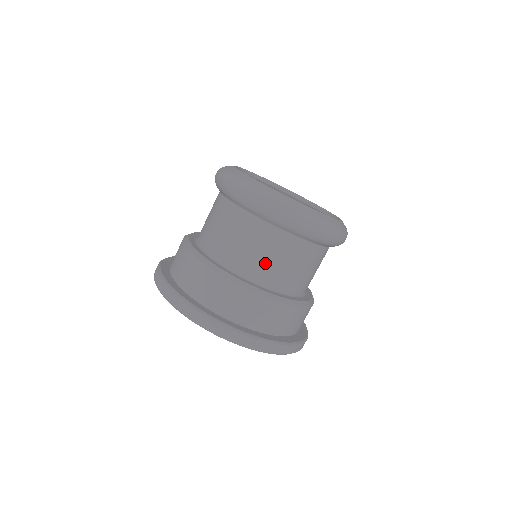
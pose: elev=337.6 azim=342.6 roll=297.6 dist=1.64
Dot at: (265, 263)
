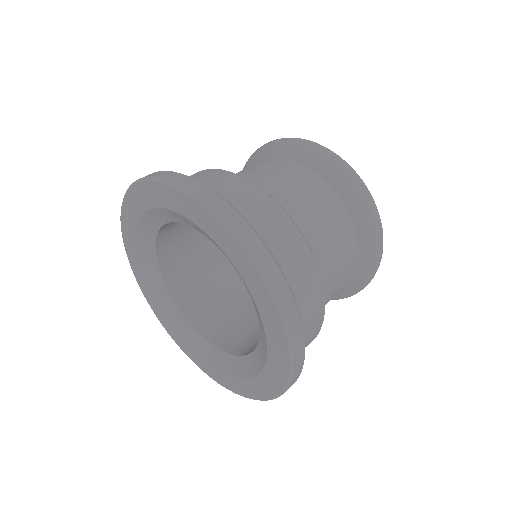
Dot at: (295, 200)
